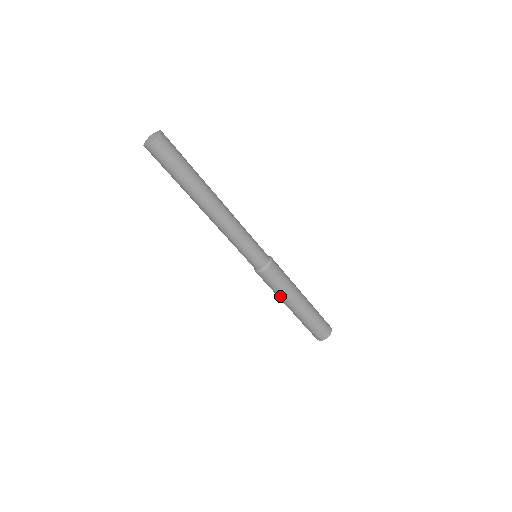
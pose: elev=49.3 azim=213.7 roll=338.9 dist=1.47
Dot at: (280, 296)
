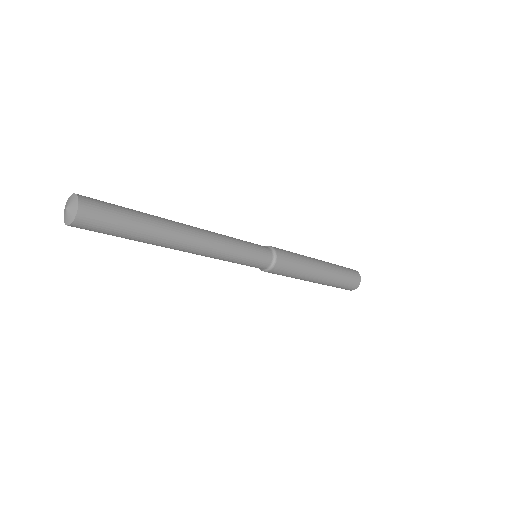
Dot at: occluded
